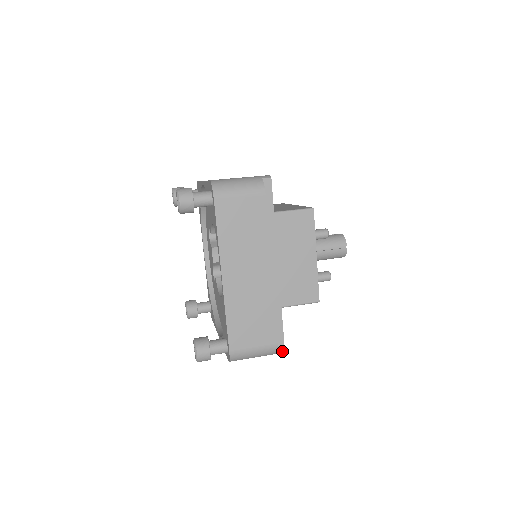
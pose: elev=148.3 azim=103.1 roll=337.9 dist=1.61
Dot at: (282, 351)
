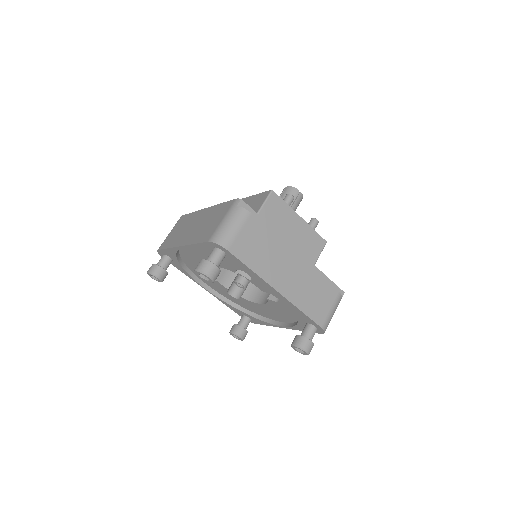
Dot at: (342, 294)
